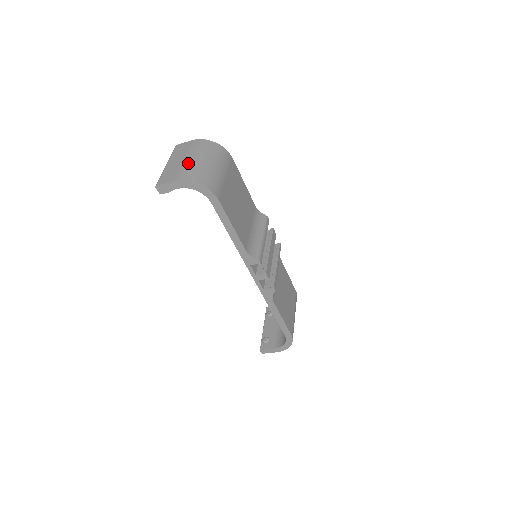
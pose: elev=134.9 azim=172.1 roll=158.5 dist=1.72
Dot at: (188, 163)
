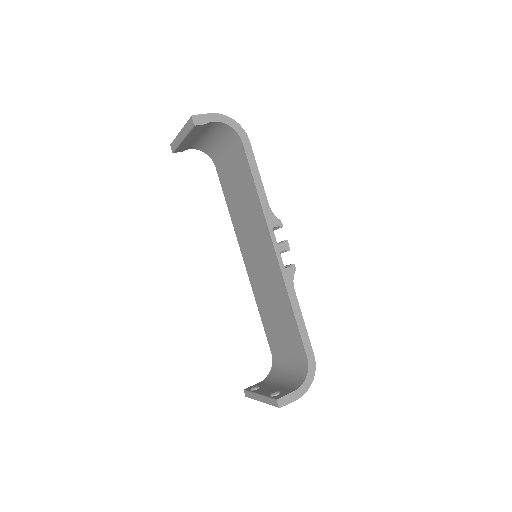
Dot at: occluded
